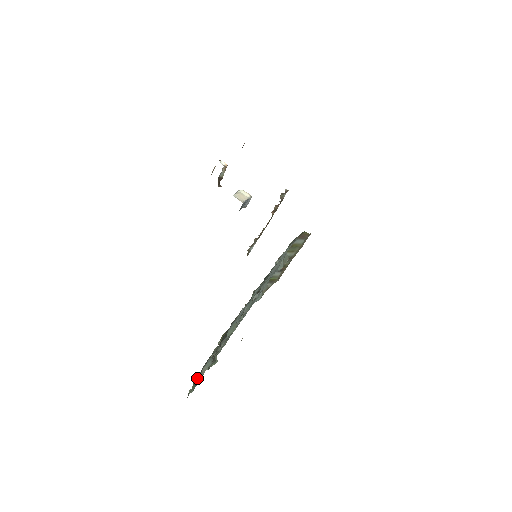
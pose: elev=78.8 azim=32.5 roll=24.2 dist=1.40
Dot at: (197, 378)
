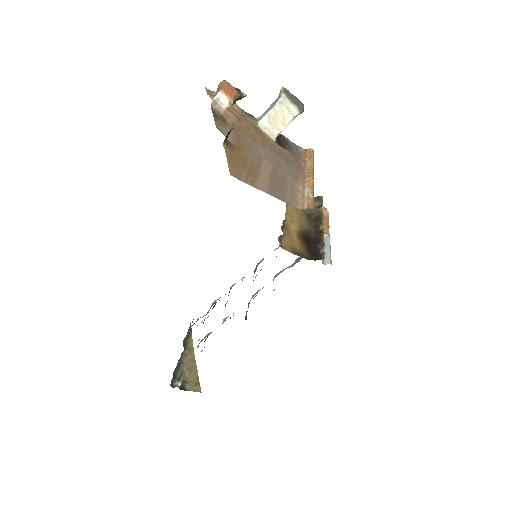
Dot at: occluded
